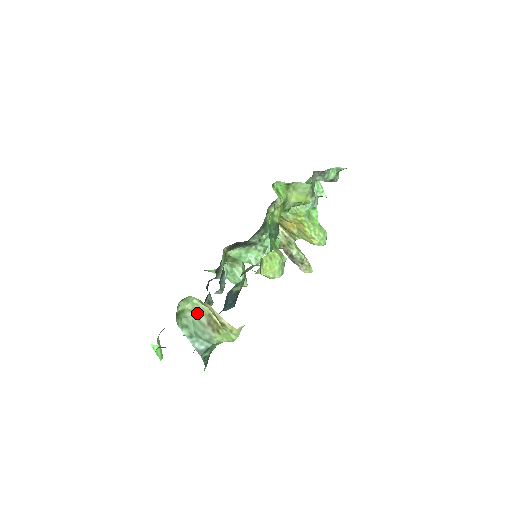
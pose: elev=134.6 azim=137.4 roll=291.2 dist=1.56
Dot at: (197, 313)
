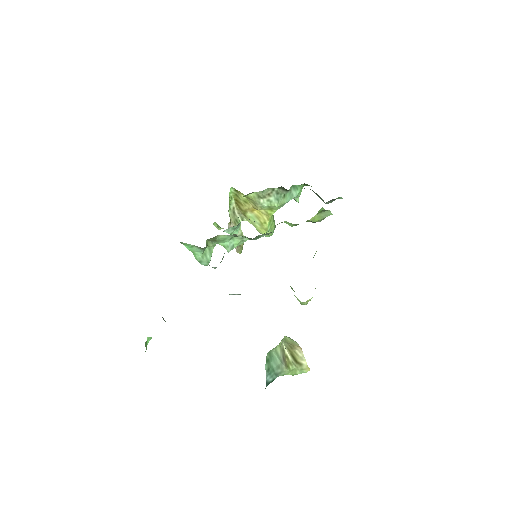
Dot at: (278, 348)
